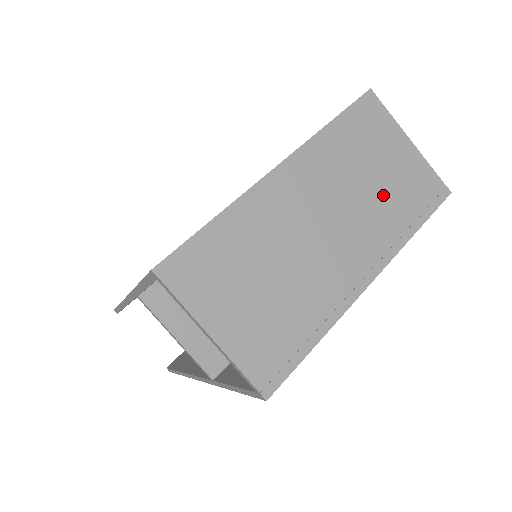
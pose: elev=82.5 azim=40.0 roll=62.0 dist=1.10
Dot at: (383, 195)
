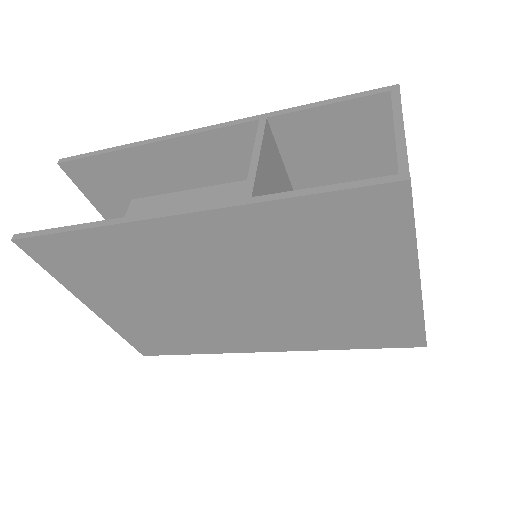
Dot at: occluded
